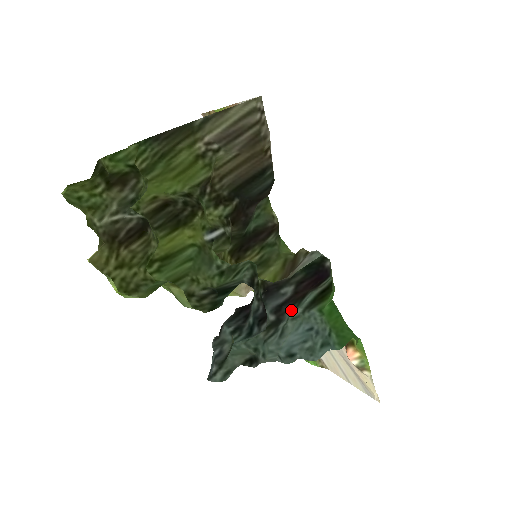
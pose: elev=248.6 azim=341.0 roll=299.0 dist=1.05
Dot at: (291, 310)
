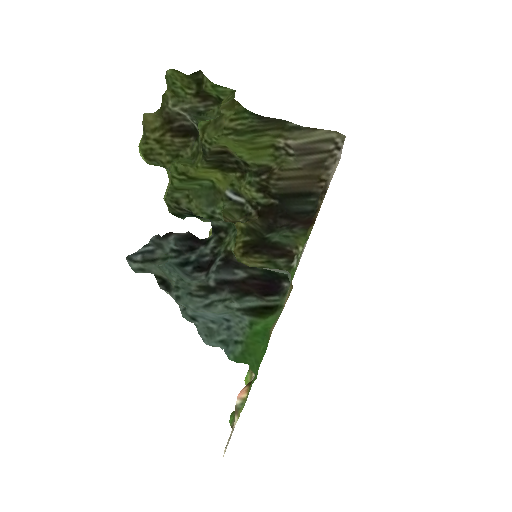
Dot at: (232, 298)
